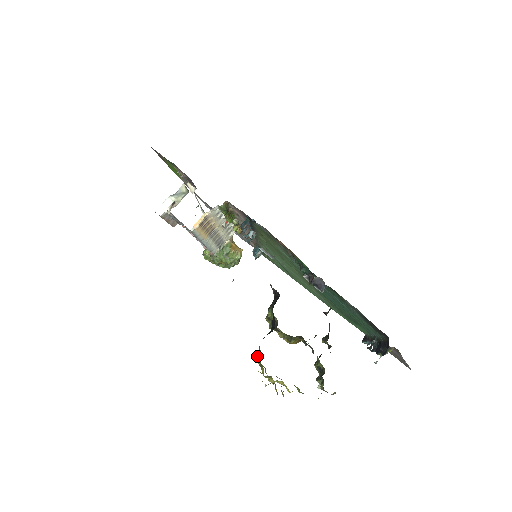
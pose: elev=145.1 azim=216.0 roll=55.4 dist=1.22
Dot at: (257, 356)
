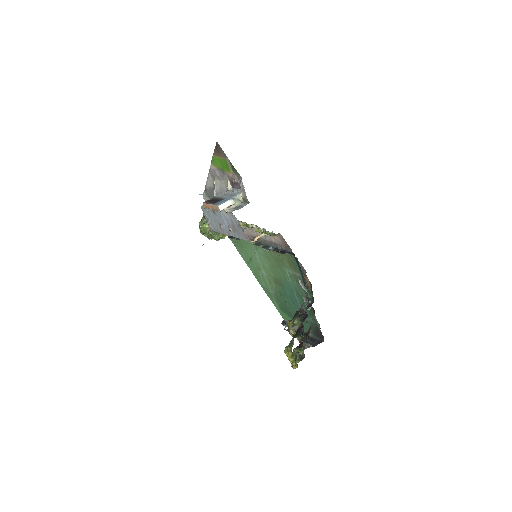
Dot at: (291, 346)
